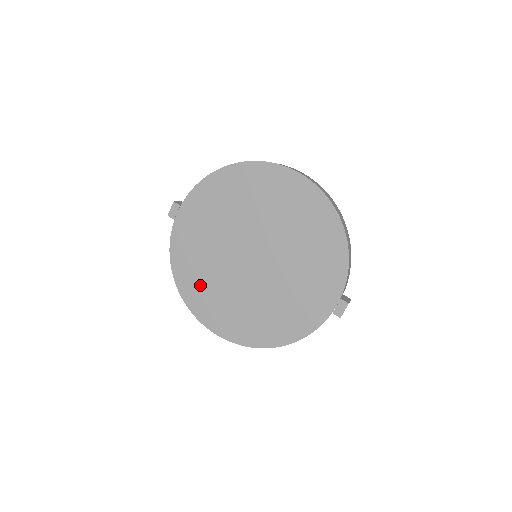
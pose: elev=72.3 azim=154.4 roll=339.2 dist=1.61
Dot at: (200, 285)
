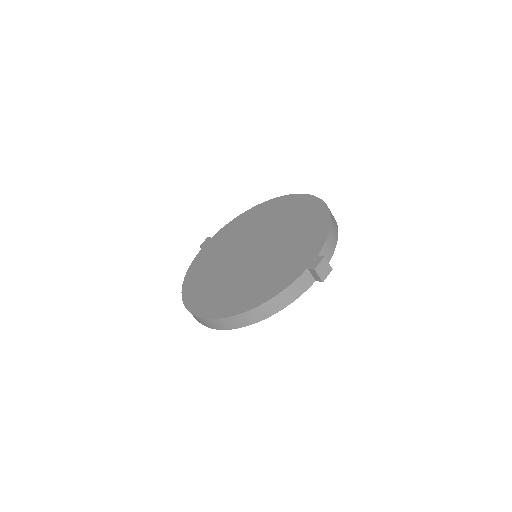
Dot at: (201, 282)
